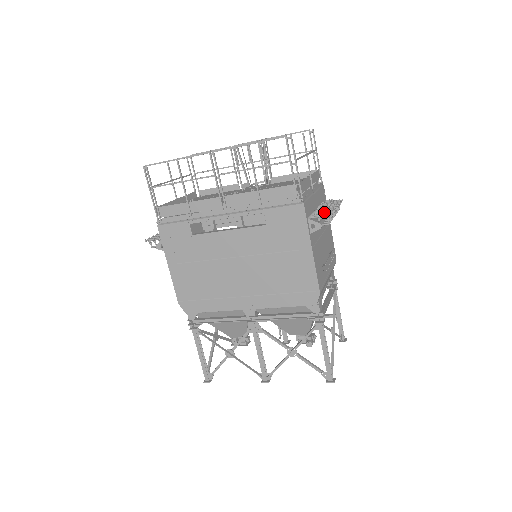
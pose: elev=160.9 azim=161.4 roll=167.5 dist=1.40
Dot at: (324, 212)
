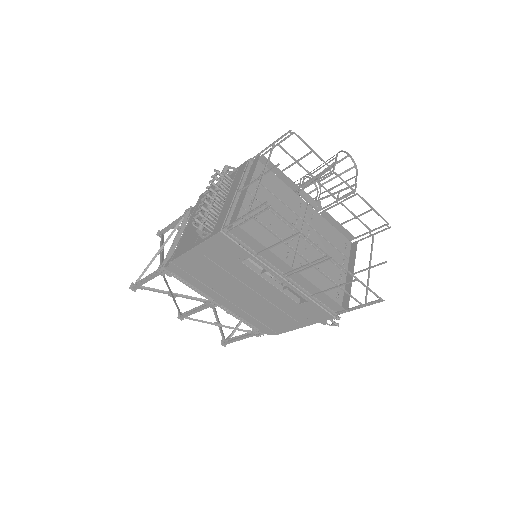
Dot at: occluded
